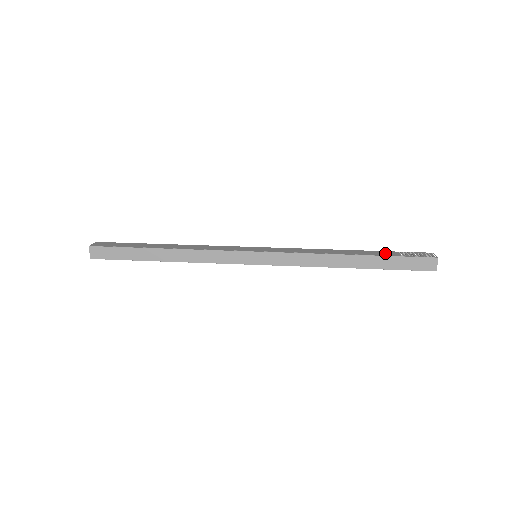
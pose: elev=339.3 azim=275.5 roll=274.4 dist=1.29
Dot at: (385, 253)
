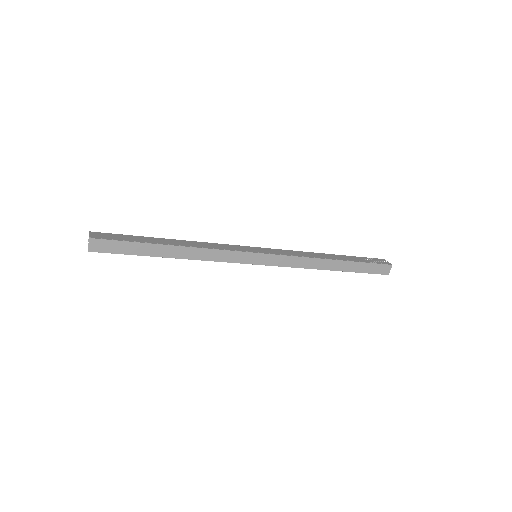
Dot at: (356, 259)
